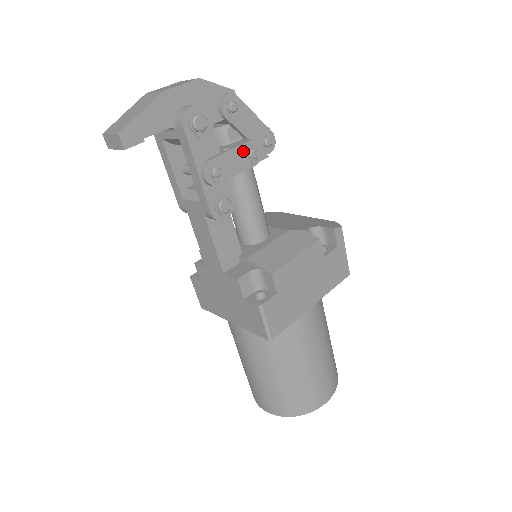
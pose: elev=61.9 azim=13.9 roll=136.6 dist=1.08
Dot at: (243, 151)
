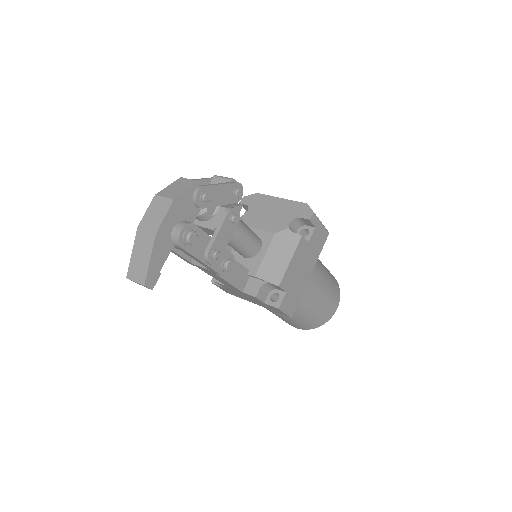
Dot at: (226, 224)
